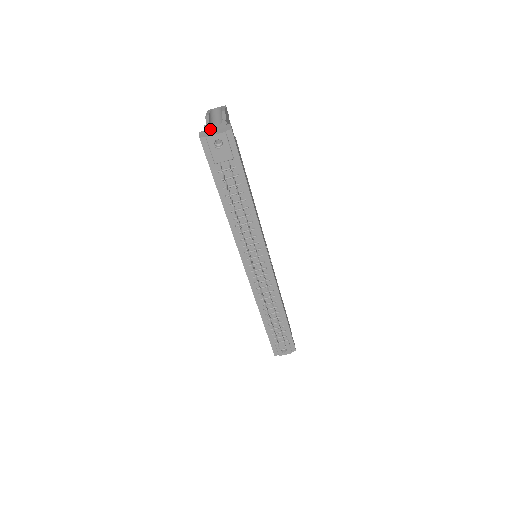
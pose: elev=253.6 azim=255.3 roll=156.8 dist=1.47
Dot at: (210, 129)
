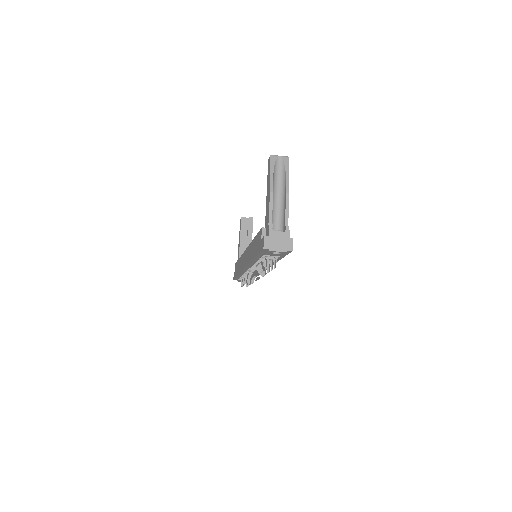
Dot at: (274, 237)
